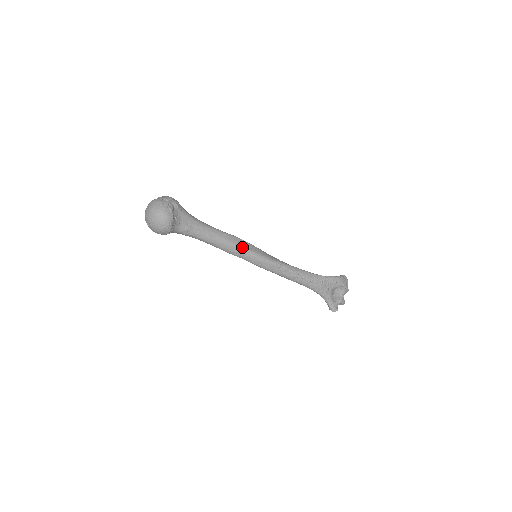
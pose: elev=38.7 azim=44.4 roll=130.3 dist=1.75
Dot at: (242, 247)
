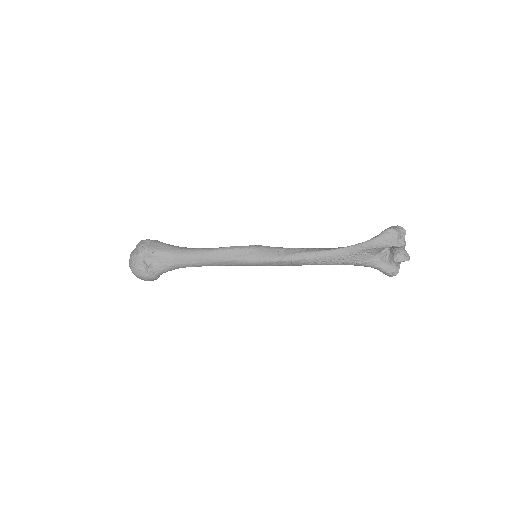
Dot at: (230, 259)
